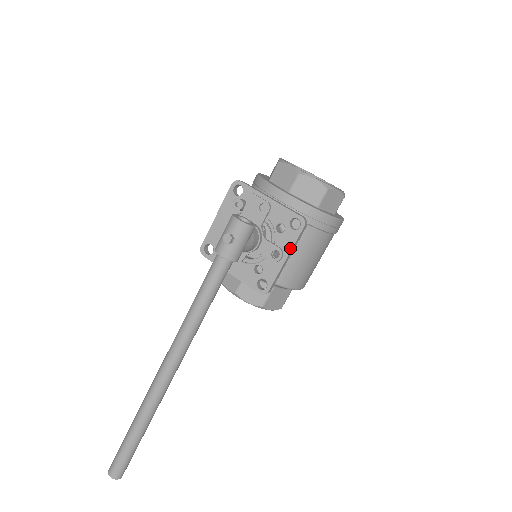
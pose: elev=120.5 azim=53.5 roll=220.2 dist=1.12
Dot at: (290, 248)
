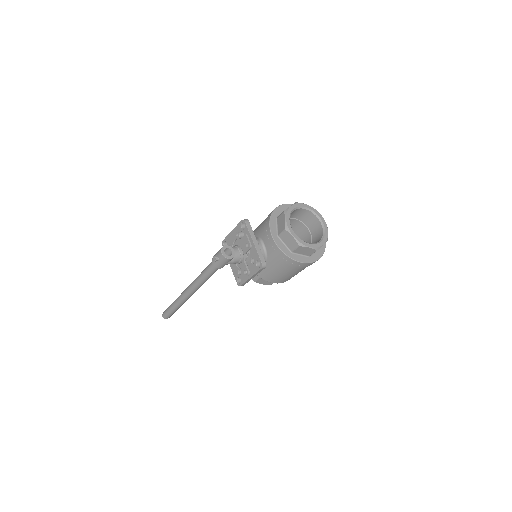
Dot at: (253, 274)
